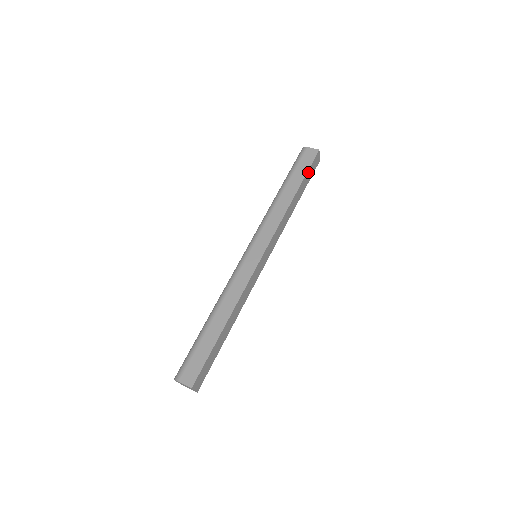
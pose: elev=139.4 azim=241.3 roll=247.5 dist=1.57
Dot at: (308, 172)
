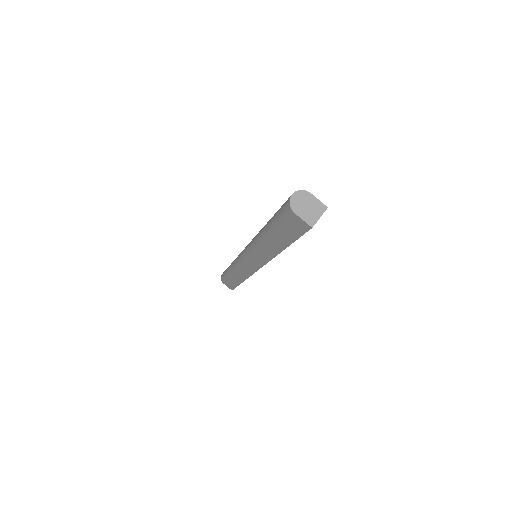
Dot at: occluded
